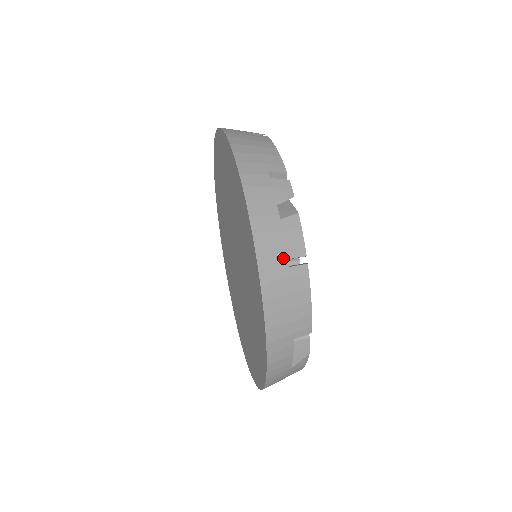
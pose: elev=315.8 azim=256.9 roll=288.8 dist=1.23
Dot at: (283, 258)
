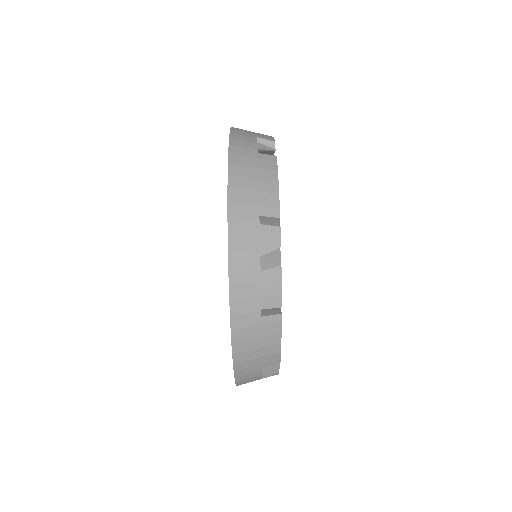
Dot at: (257, 308)
